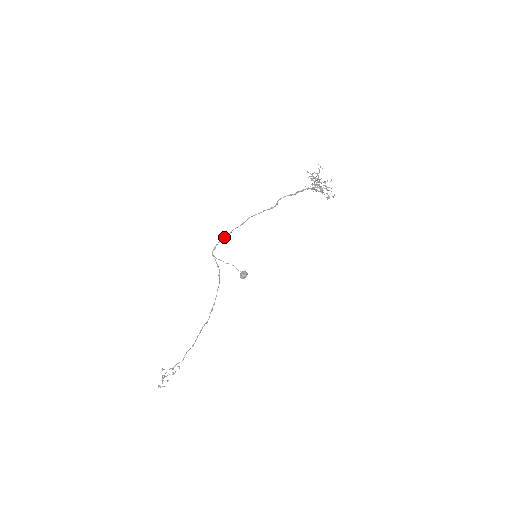
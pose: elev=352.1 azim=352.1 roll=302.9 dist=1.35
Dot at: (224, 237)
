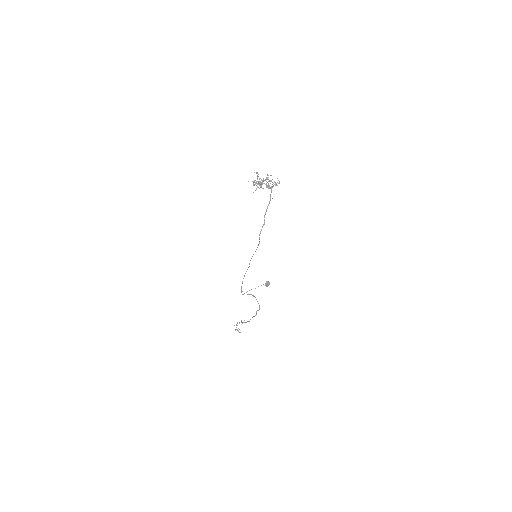
Dot at: (242, 282)
